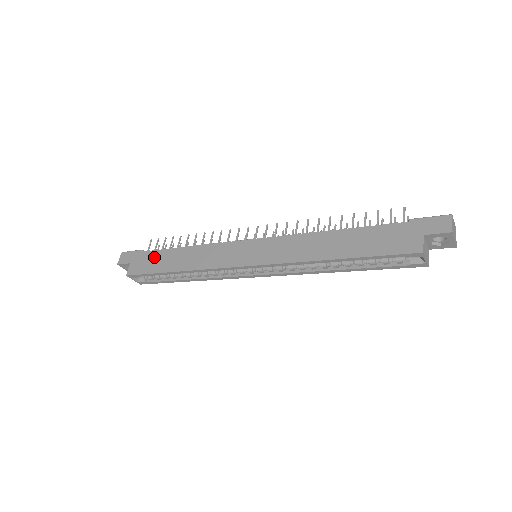
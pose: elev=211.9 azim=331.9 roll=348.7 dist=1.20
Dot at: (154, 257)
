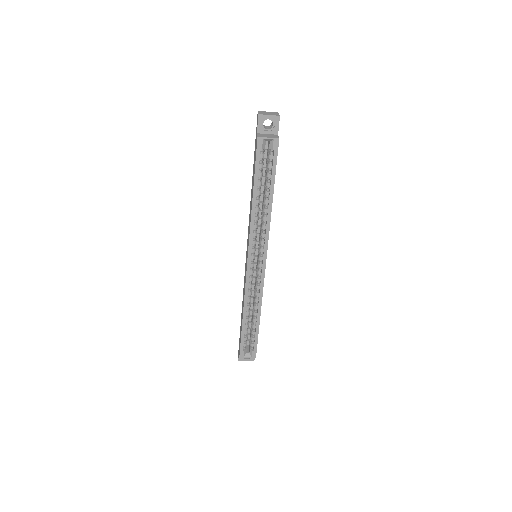
Dot at: (240, 329)
